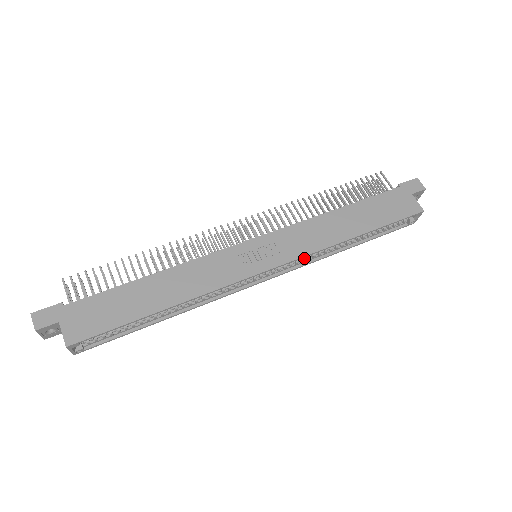
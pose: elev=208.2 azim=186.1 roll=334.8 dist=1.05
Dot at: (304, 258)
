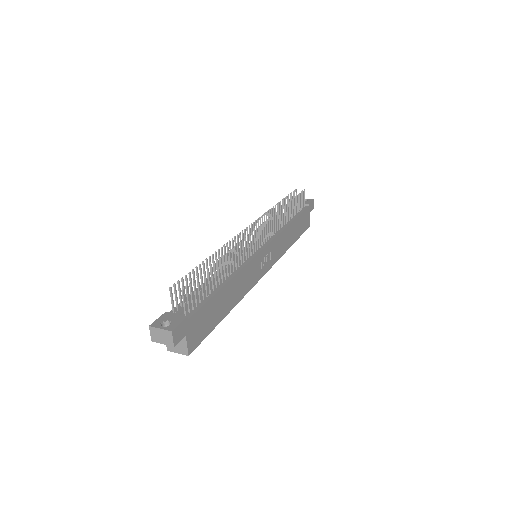
Dot at: occluded
